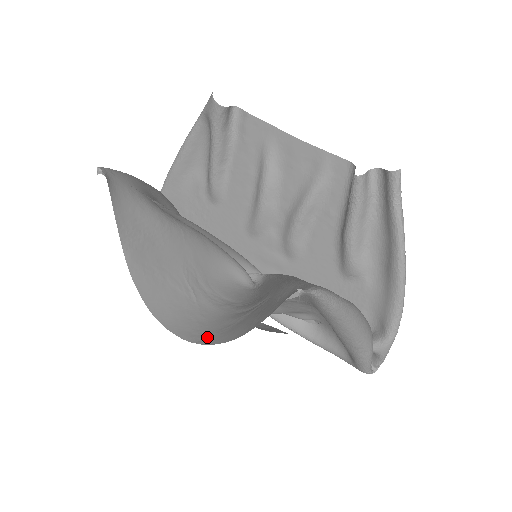
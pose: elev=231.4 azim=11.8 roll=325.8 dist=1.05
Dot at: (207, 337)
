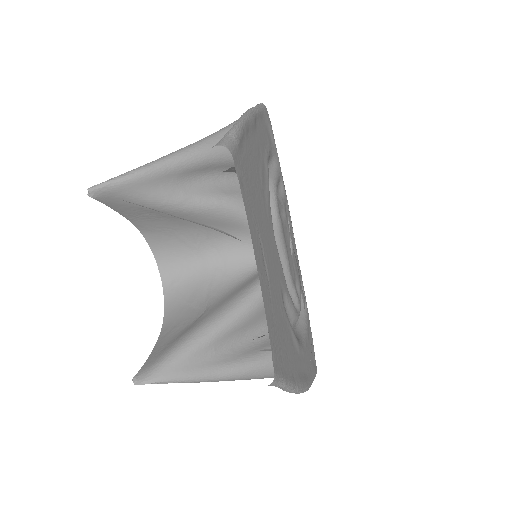
Dot at: (172, 294)
